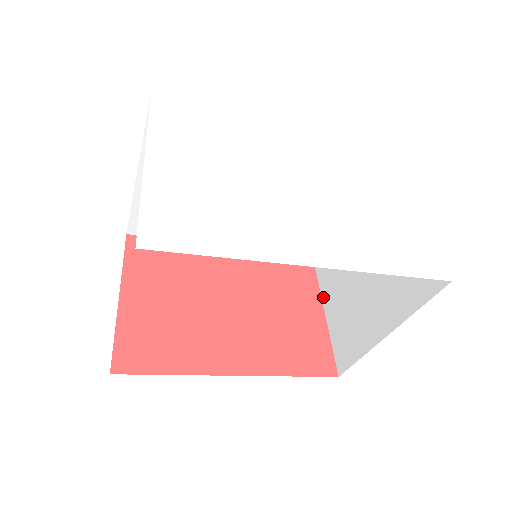
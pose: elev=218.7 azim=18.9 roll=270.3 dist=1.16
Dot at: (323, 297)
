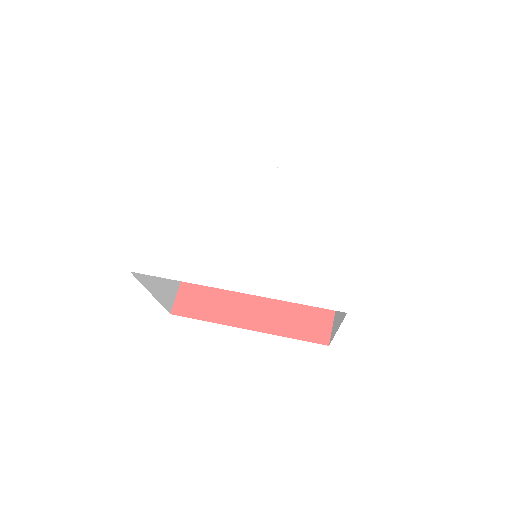
Dot at: occluded
